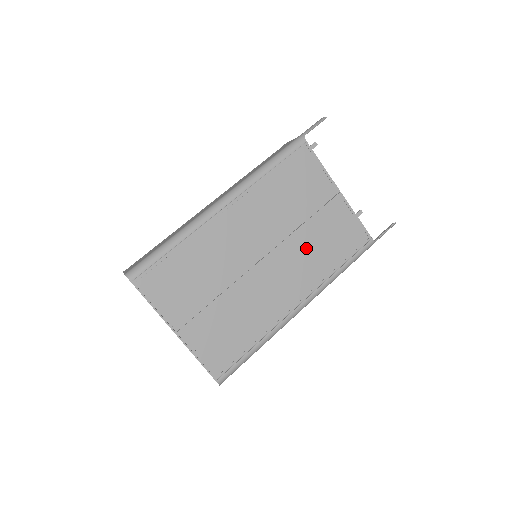
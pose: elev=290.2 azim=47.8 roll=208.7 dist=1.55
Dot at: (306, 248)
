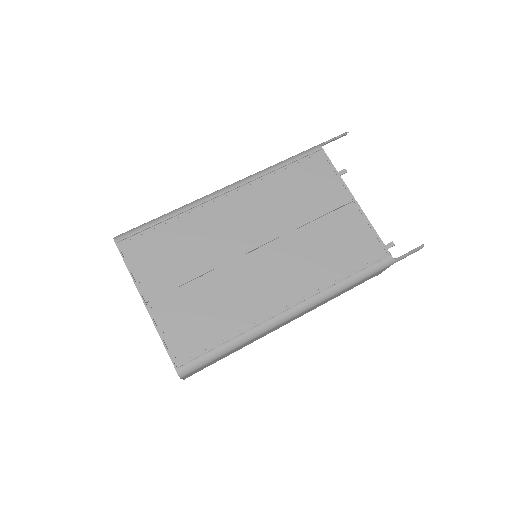
Dot at: (308, 249)
